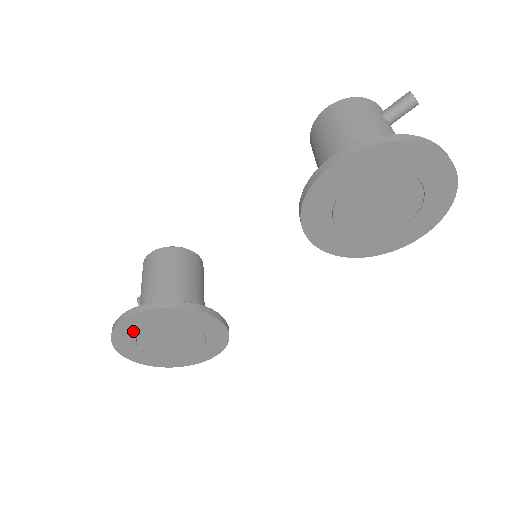
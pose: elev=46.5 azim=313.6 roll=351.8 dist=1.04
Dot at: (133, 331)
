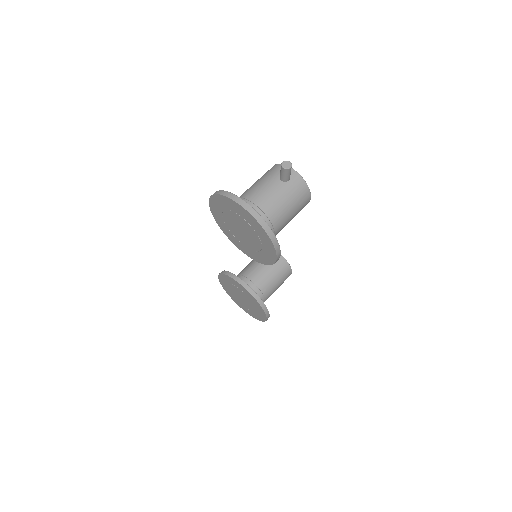
Dot at: (226, 285)
